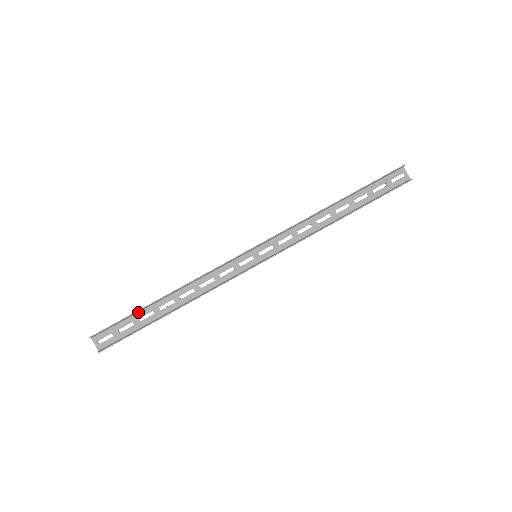
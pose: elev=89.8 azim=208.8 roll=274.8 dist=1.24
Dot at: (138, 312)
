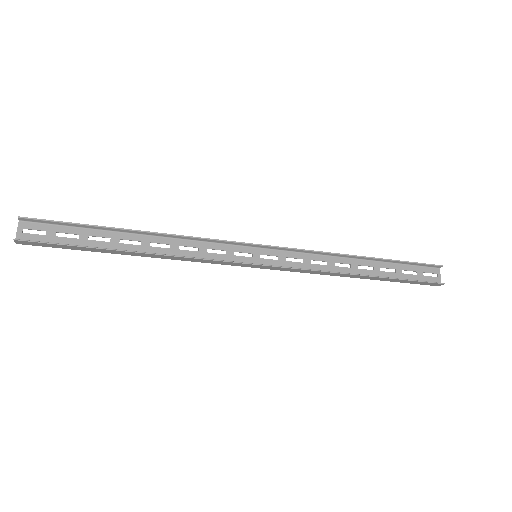
Dot at: (93, 228)
